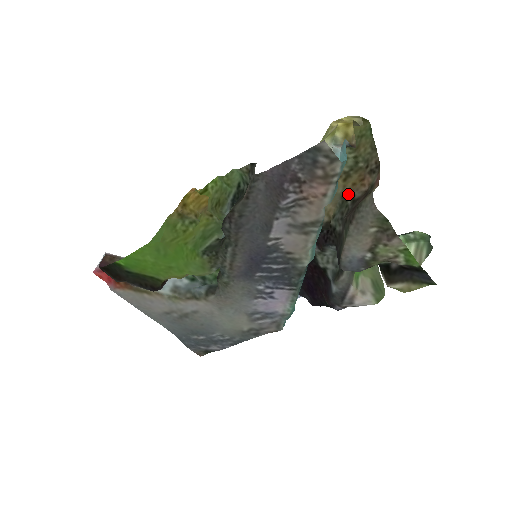
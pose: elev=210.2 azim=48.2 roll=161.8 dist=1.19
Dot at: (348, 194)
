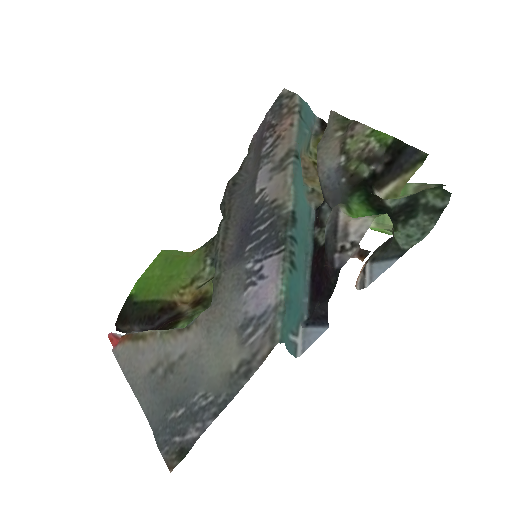
Dot at: occluded
